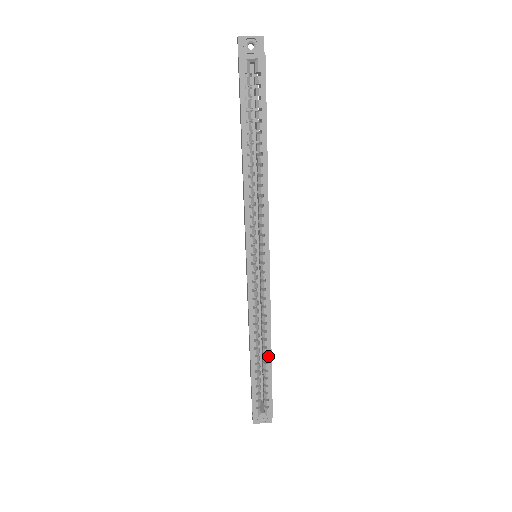
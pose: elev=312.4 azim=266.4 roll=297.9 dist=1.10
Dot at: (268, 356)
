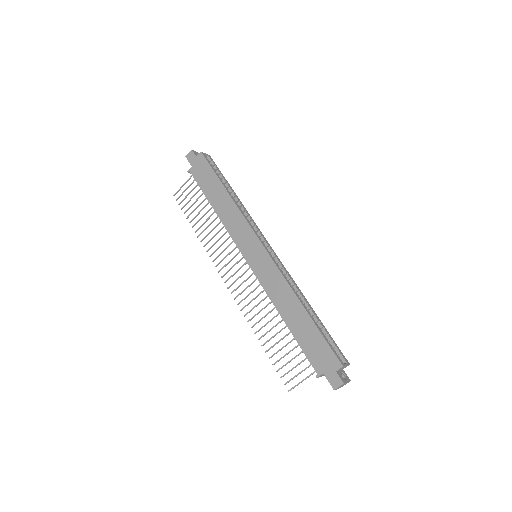
Dot at: (312, 310)
